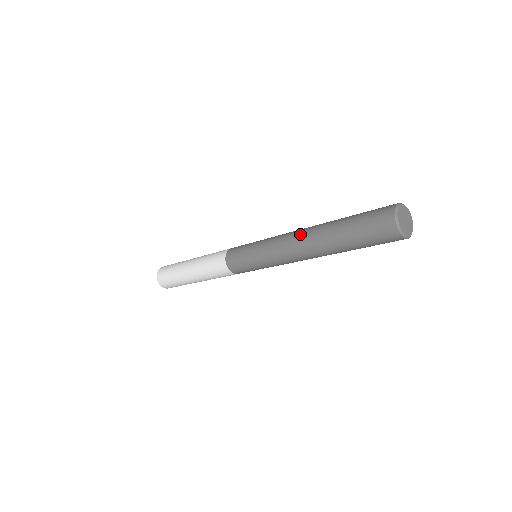
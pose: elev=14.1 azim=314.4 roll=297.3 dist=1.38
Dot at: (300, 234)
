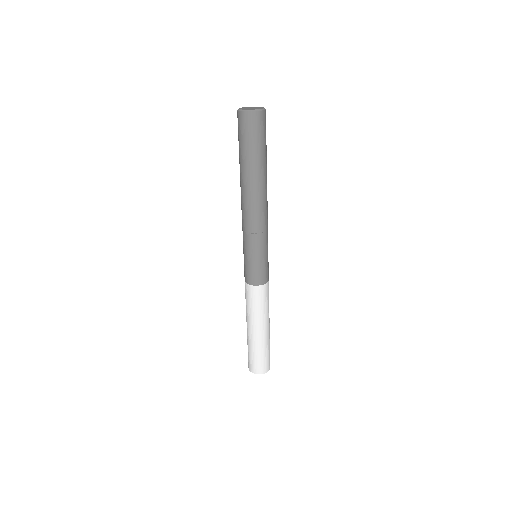
Dot at: occluded
